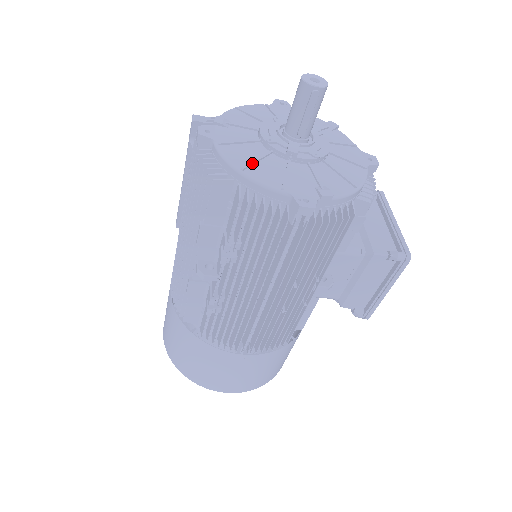
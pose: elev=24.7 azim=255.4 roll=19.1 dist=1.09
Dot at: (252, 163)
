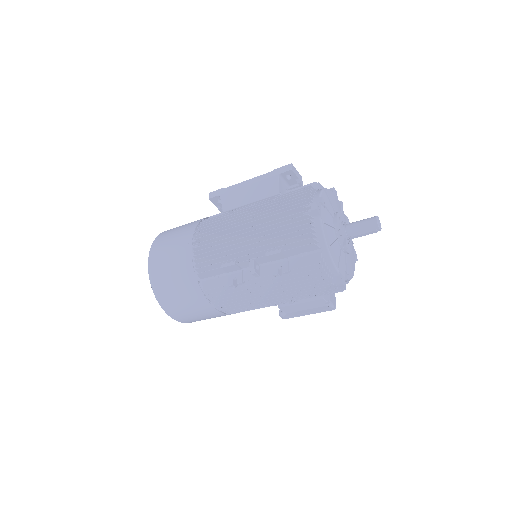
Dot at: (332, 245)
